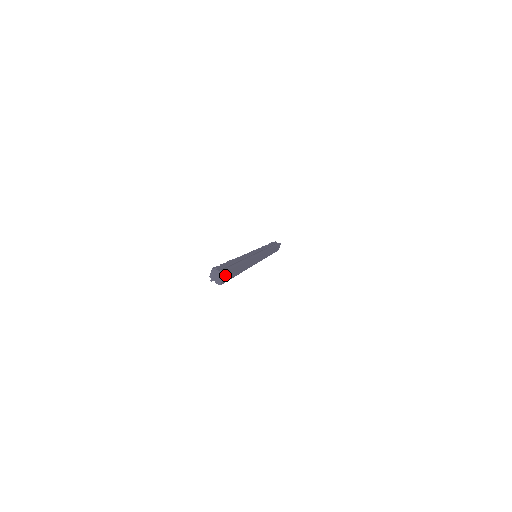
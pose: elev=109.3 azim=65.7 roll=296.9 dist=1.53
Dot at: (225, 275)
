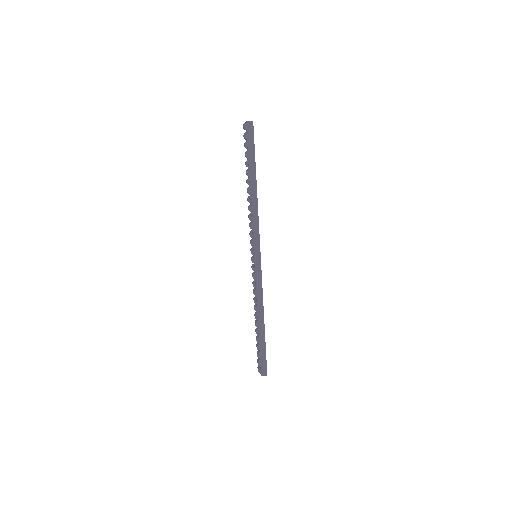
Dot at: occluded
